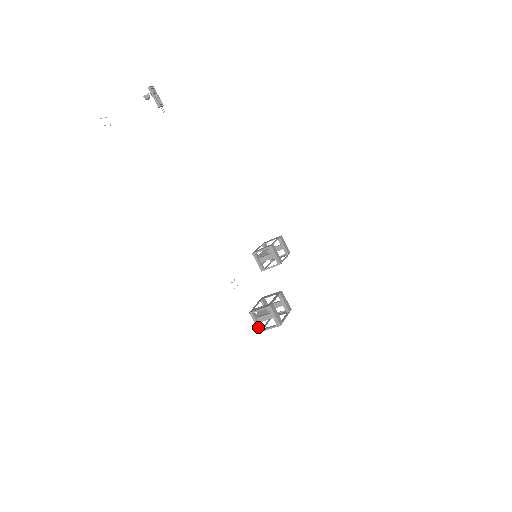
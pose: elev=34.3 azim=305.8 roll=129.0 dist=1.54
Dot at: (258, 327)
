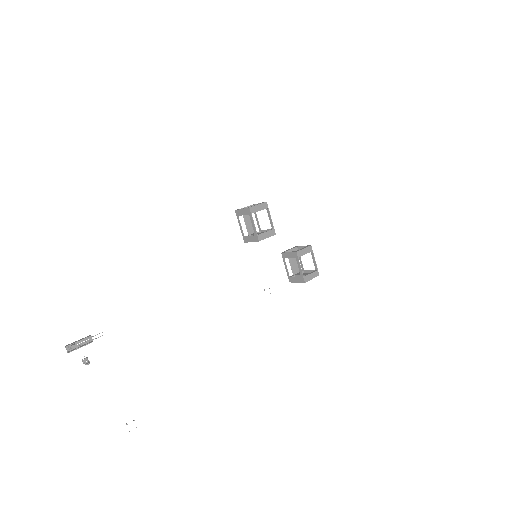
Dot at: occluded
